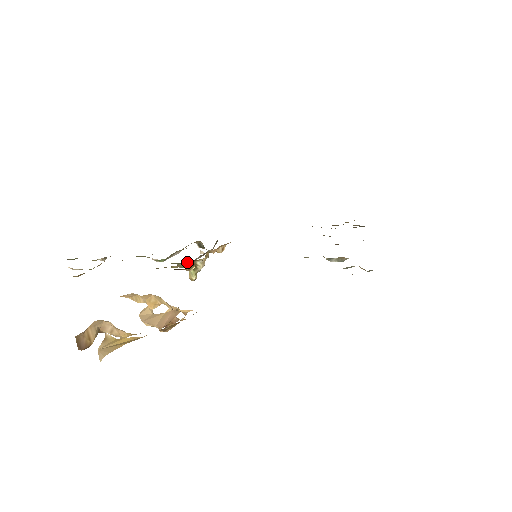
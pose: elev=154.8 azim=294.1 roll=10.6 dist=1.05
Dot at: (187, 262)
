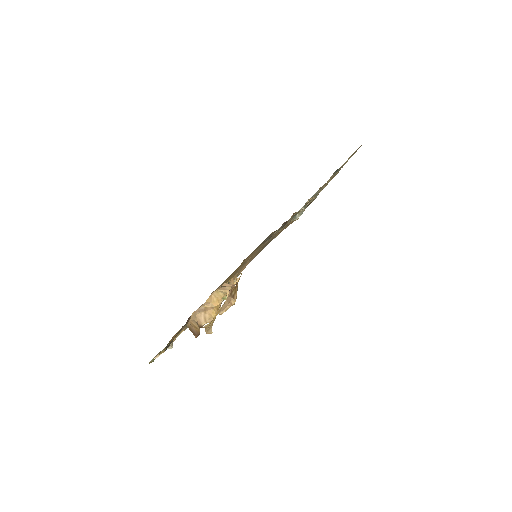
Dot at: occluded
